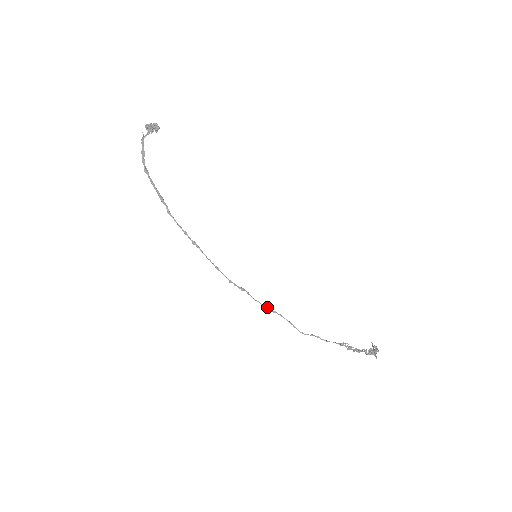
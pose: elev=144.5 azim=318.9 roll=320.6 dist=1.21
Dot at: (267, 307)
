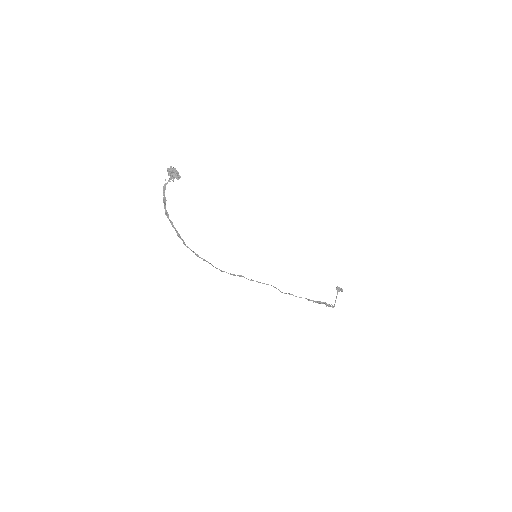
Dot at: (258, 282)
